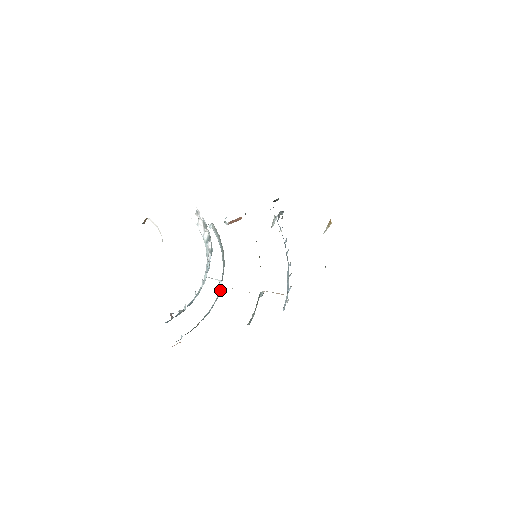
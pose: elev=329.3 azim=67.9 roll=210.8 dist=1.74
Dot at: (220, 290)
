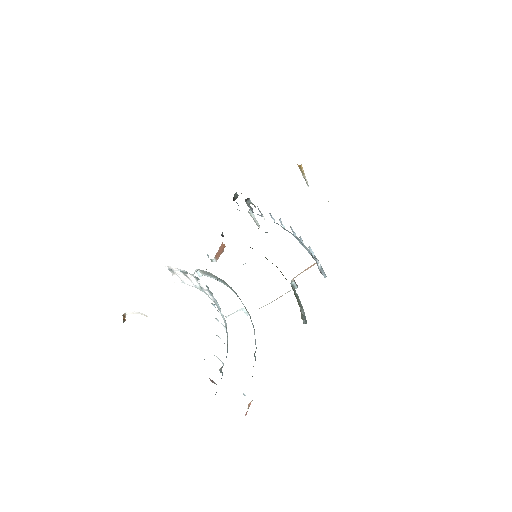
Dot at: (250, 318)
